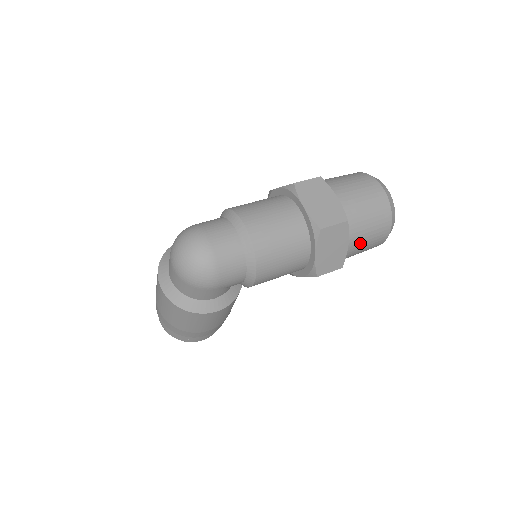
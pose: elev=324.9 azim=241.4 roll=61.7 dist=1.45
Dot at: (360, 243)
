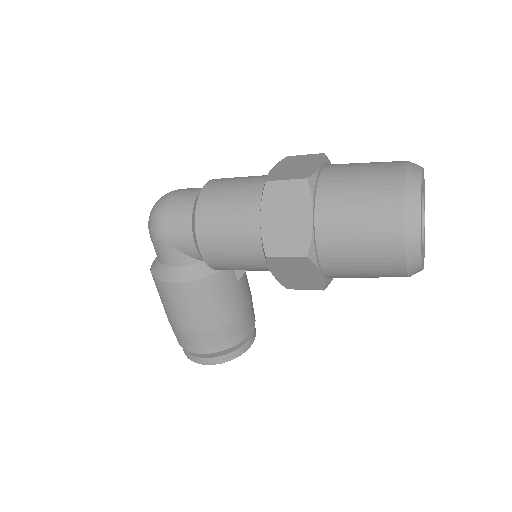
Dot at: (342, 228)
